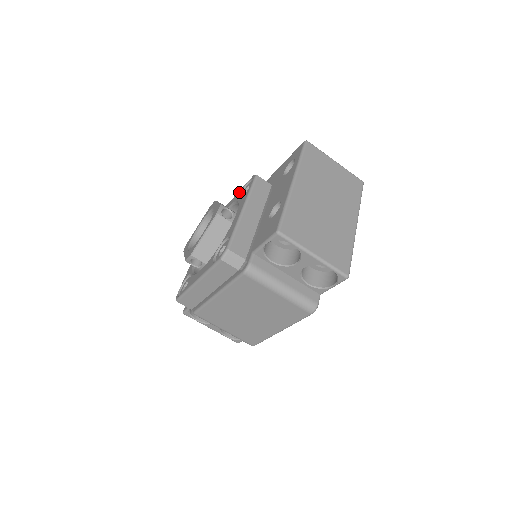
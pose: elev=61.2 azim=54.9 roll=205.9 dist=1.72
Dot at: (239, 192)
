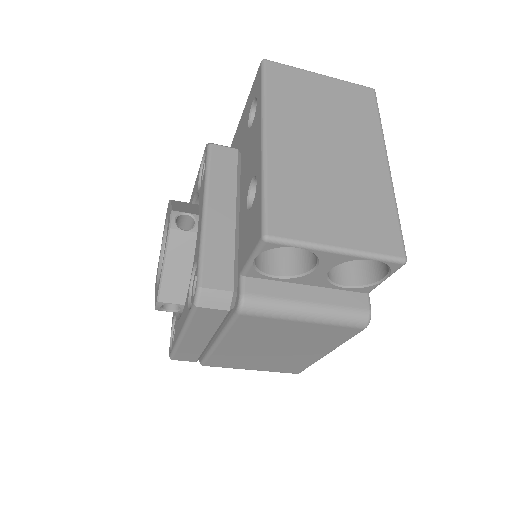
Dot at: (197, 176)
